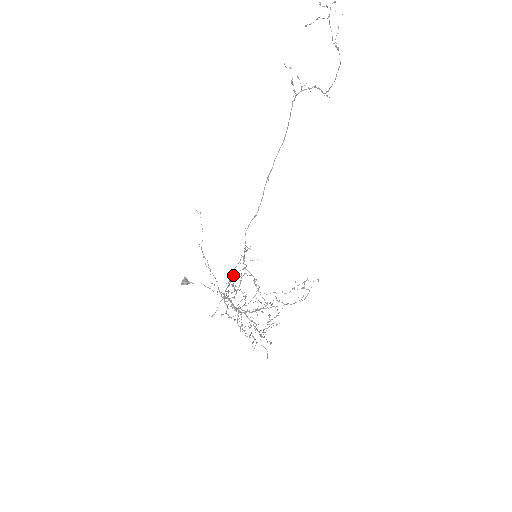
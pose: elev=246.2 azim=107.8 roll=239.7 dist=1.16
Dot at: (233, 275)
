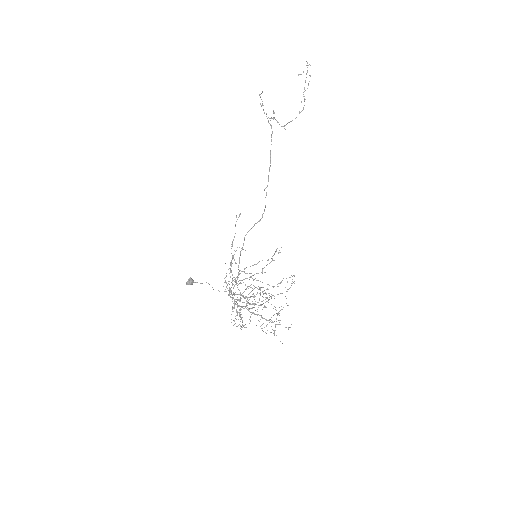
Dot at: (258, 273)
